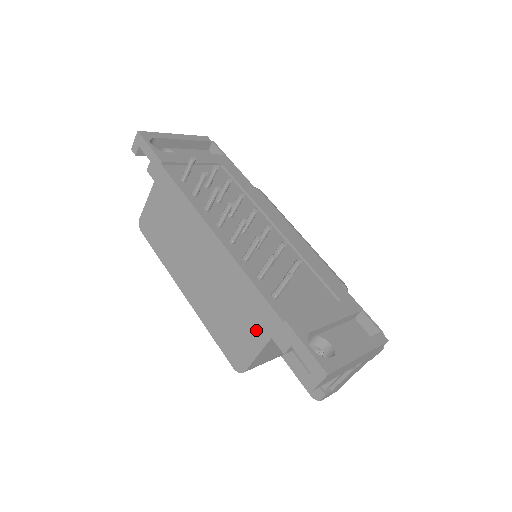
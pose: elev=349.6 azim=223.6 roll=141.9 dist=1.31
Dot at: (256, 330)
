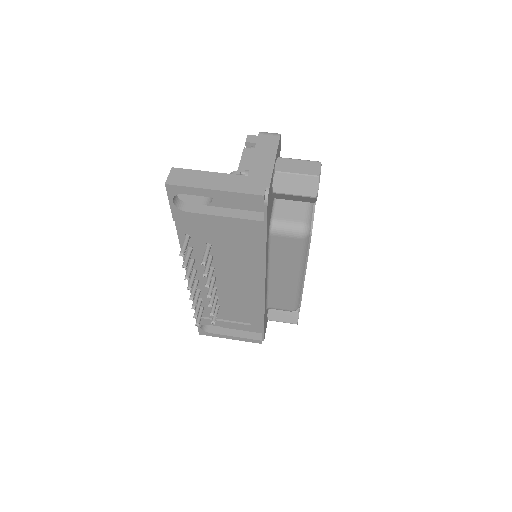
Dot at: occluded
